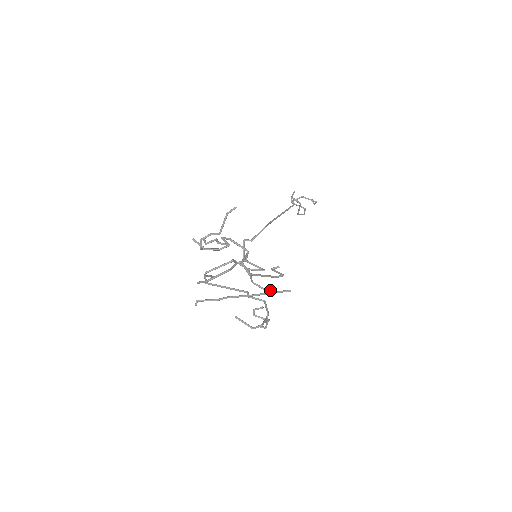
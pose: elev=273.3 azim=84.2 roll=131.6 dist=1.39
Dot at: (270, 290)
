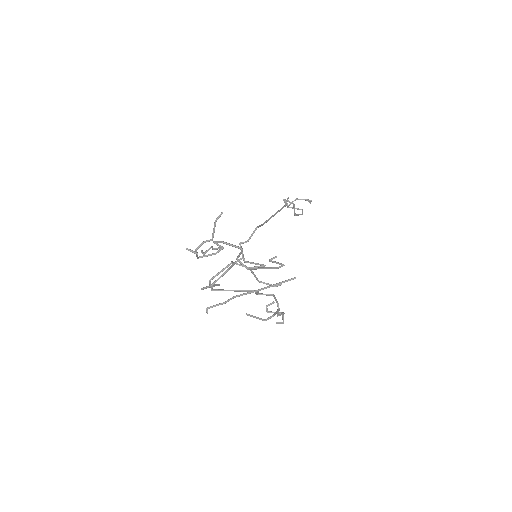
Dot at: (277, 285)
